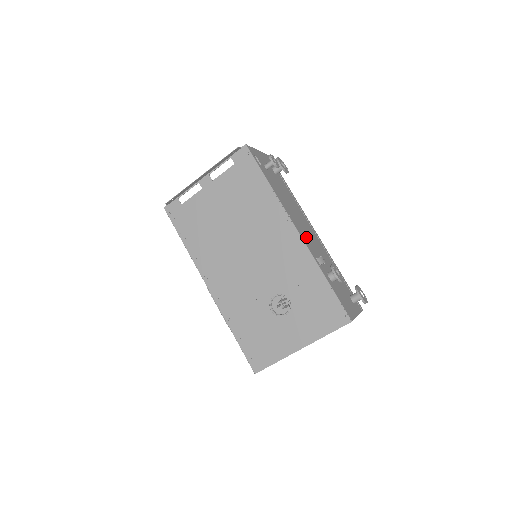
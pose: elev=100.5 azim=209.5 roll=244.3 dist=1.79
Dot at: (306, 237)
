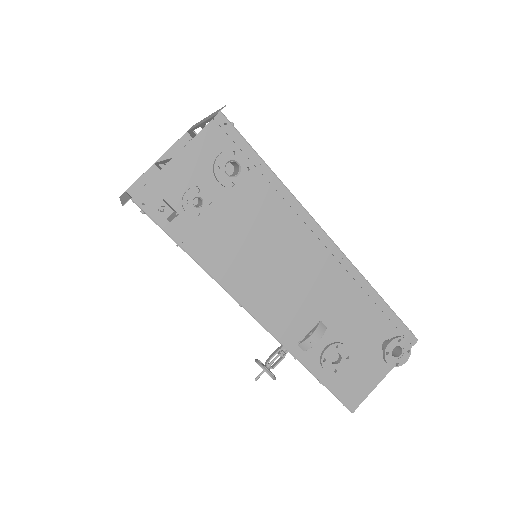
Dot at: (284, 307)
